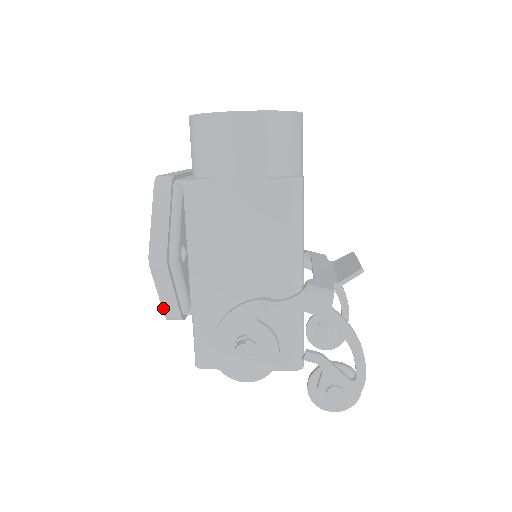
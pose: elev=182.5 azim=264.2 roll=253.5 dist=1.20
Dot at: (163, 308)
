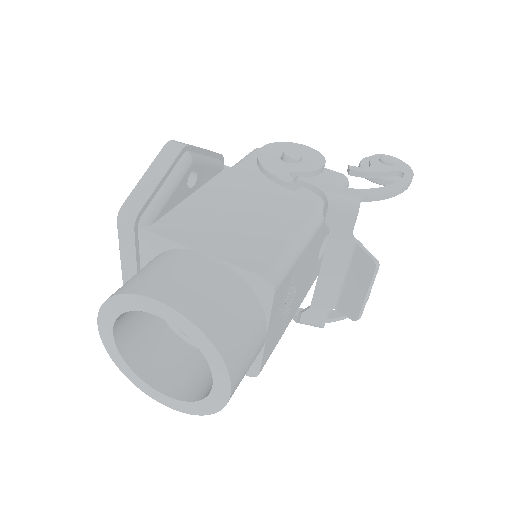
Dot at: occluded
